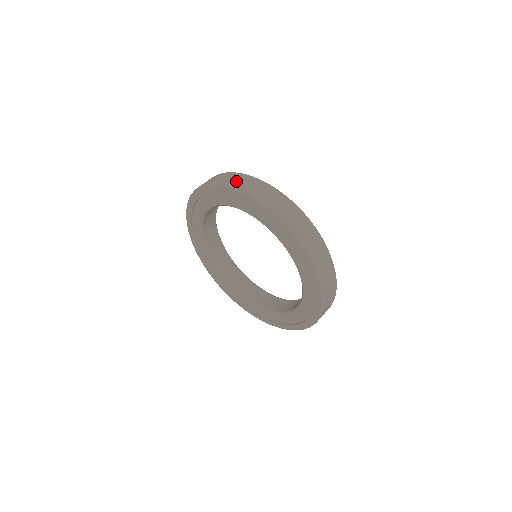
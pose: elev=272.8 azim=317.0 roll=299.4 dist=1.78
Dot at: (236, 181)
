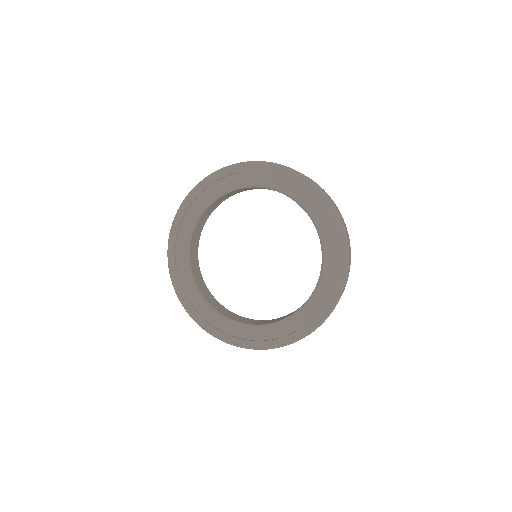
Dot at: occluded
